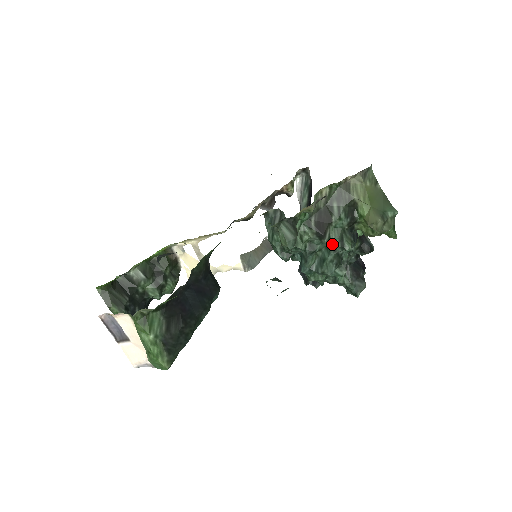
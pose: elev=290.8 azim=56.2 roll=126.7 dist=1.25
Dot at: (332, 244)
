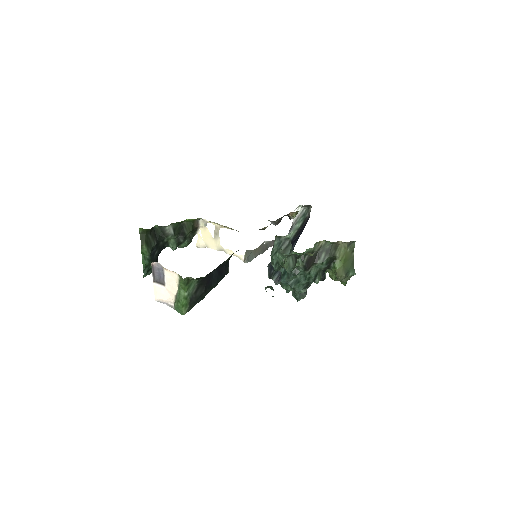
Dot at: (309, 276)
